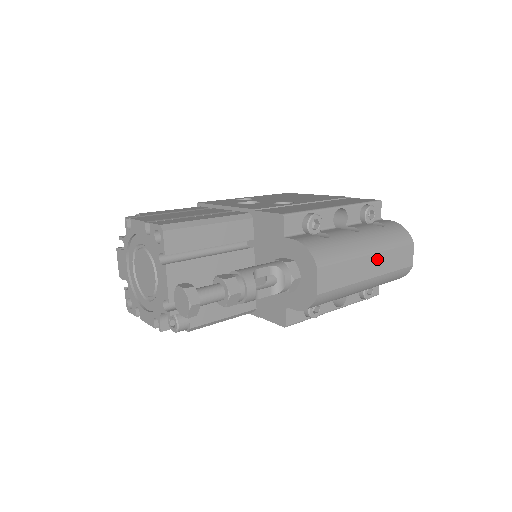
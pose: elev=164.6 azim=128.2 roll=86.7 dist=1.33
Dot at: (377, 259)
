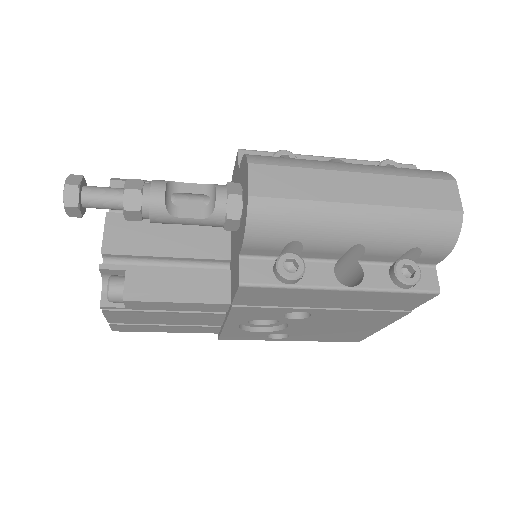
Dot at: (372, 182)
